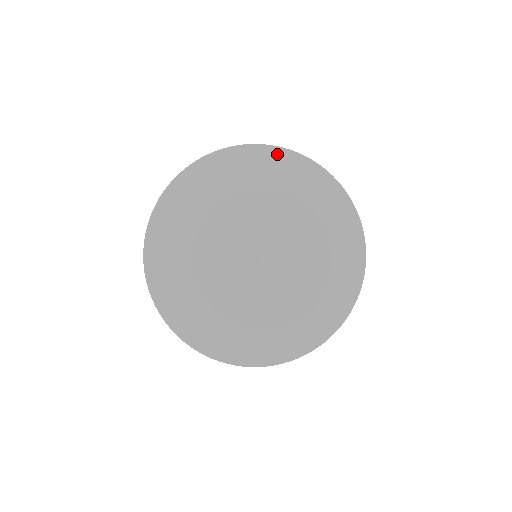
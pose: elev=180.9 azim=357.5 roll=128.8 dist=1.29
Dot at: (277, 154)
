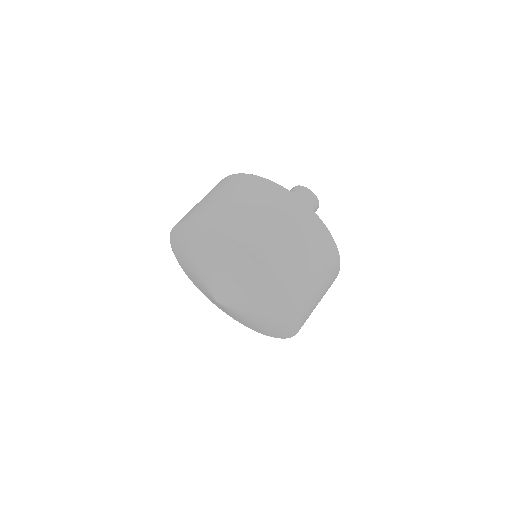
Dot at: (262, 269)
